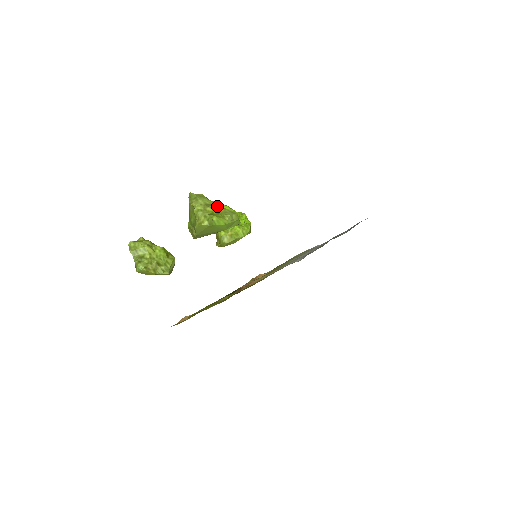
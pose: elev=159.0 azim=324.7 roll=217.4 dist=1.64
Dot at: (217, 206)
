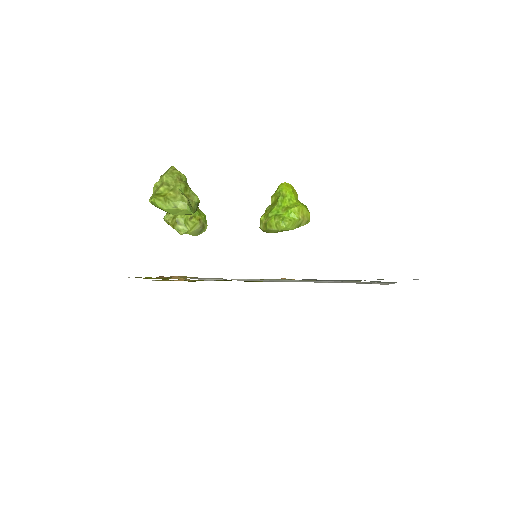
Dot at: (175, 188)
